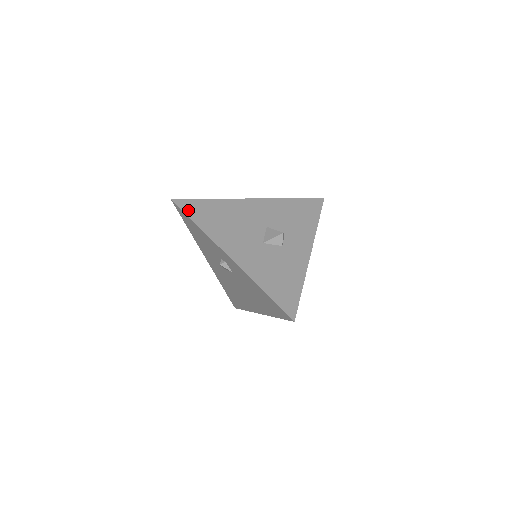
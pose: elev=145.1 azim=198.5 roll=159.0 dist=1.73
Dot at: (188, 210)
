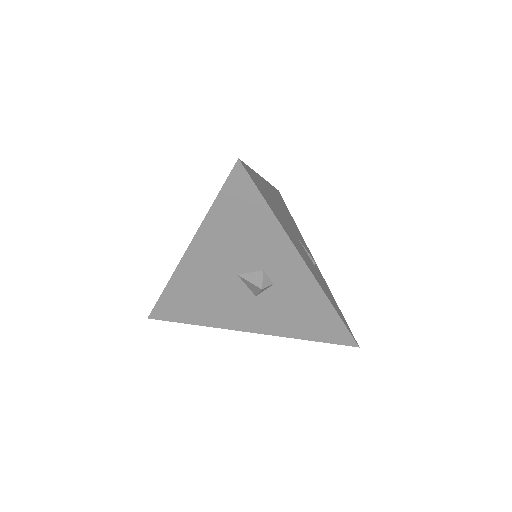
Dot at: (170, 317)
